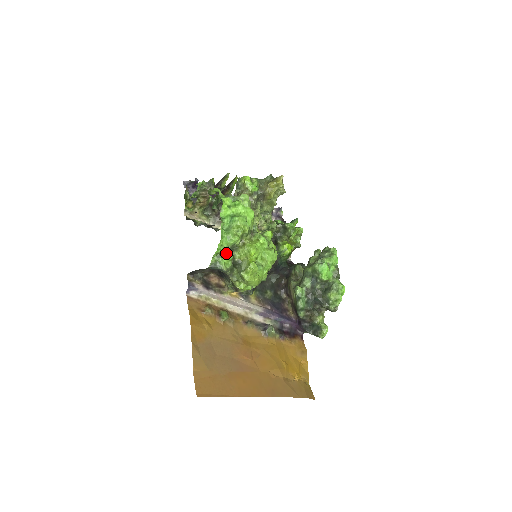
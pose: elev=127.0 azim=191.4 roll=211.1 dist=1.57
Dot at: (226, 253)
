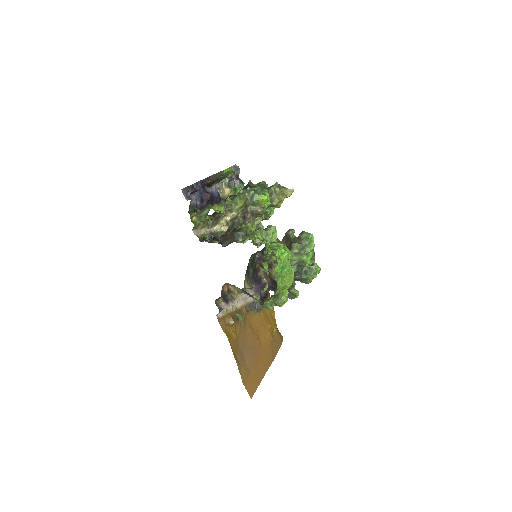
Dot at: (273, 296)
